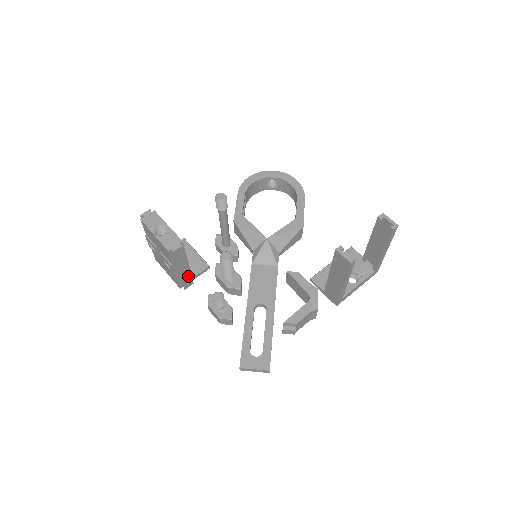
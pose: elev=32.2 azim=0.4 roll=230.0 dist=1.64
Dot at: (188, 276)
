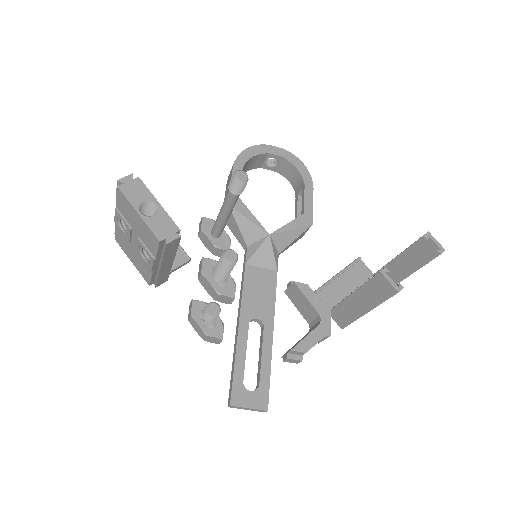
Dot at: (166, 272)
